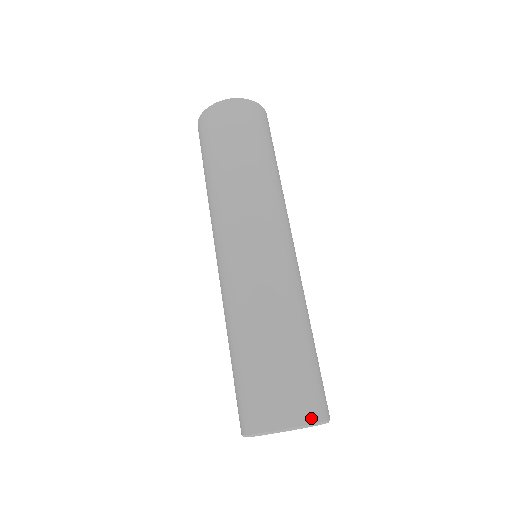
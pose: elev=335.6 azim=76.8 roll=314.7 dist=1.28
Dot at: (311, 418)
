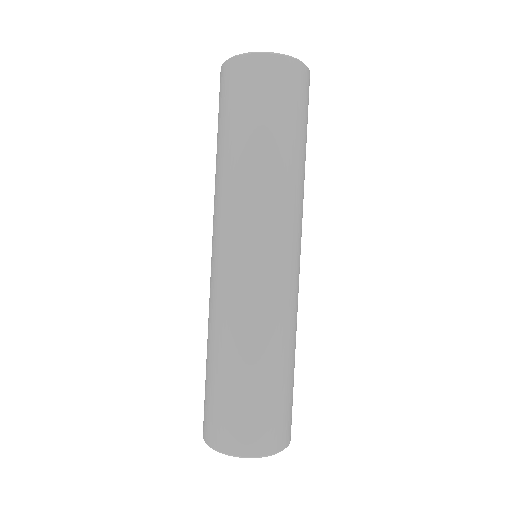
Dot at: (272, 449)
